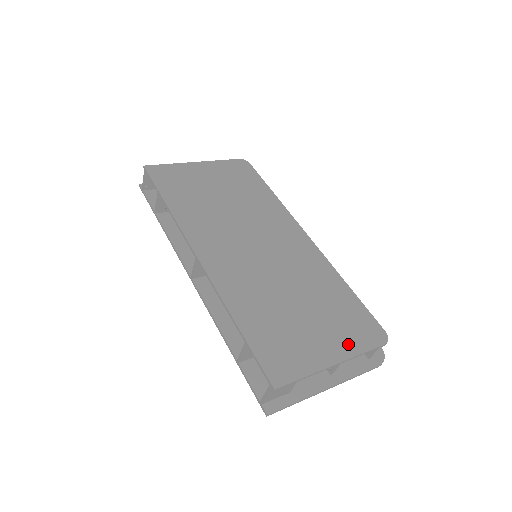
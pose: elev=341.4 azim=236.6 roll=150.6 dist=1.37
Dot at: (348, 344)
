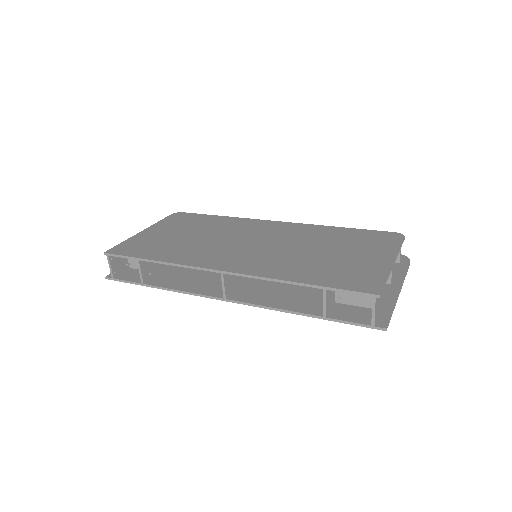
Dot at: (385, 250)
